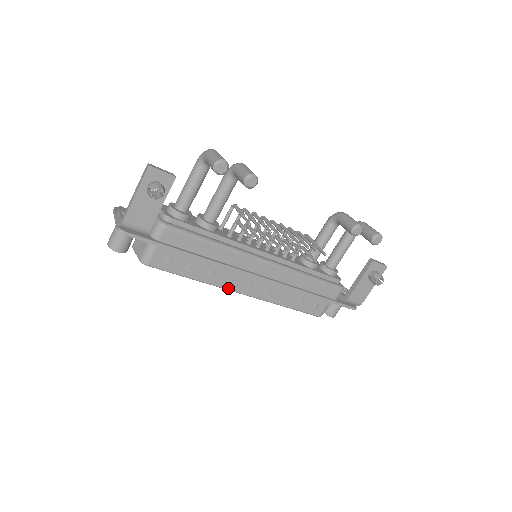
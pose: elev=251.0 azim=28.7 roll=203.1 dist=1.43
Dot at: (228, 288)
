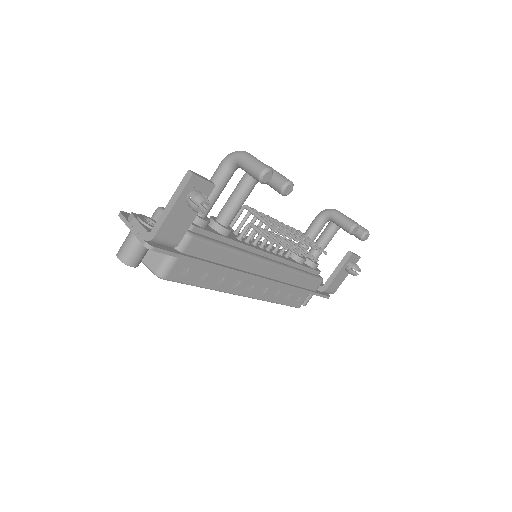
Dot at: (233, 292)
